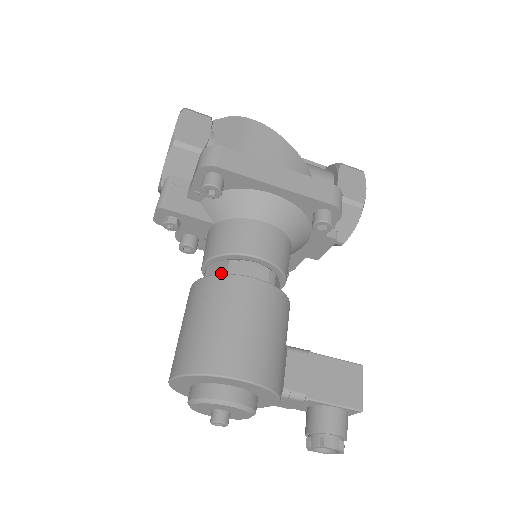
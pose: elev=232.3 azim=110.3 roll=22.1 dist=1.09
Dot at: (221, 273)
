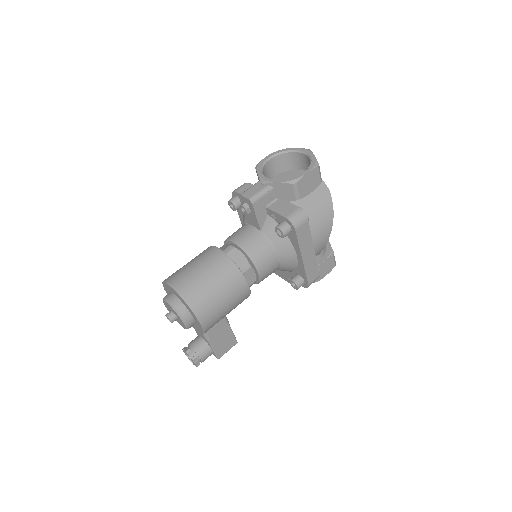
Dot at: (239, 263)
